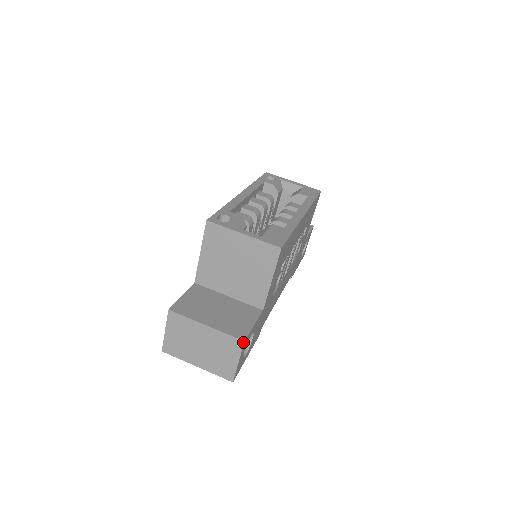
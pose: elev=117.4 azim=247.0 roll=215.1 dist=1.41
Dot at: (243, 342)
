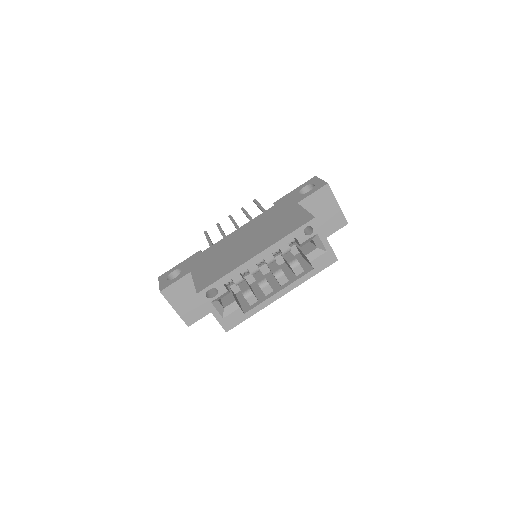
Dot at: (188, 326)
